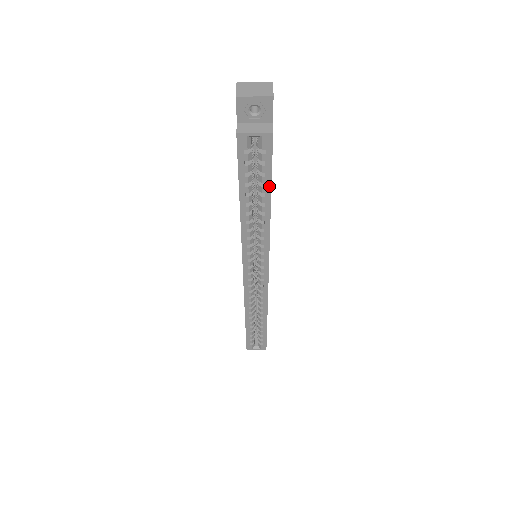
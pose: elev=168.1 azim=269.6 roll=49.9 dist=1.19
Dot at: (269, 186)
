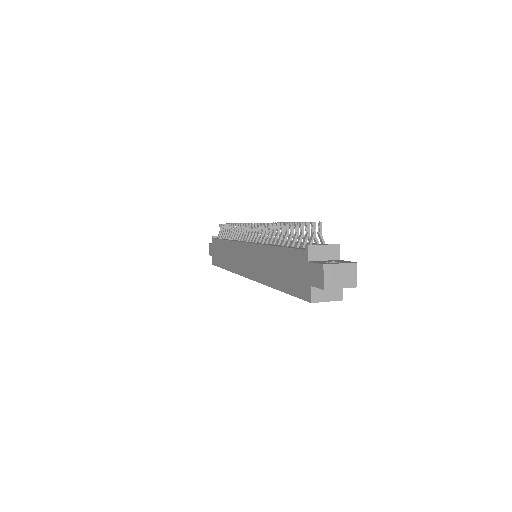
Dot at: occluded
